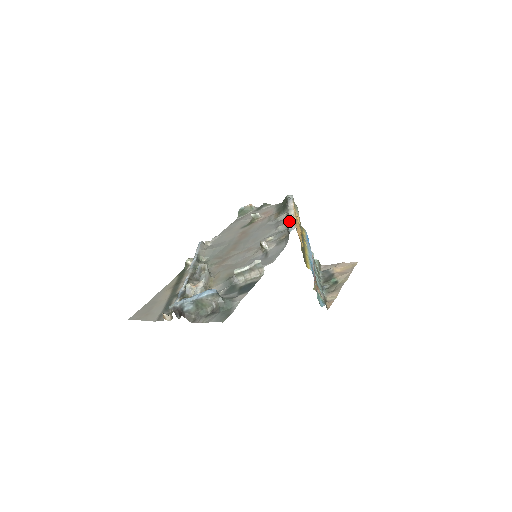
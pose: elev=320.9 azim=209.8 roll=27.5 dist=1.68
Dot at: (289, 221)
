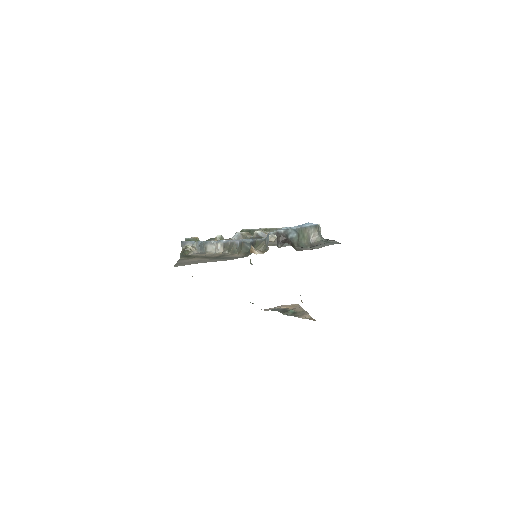
Dot at: occluded
